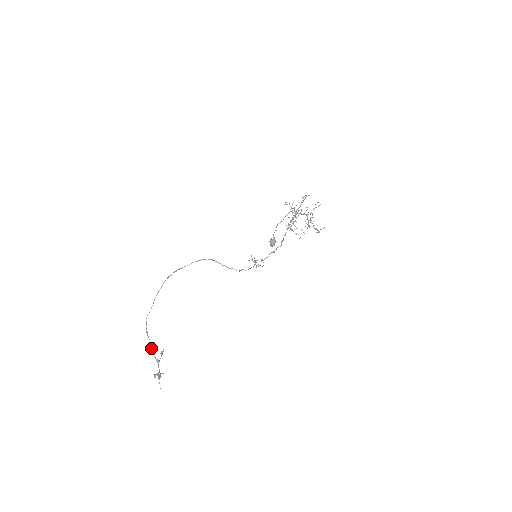
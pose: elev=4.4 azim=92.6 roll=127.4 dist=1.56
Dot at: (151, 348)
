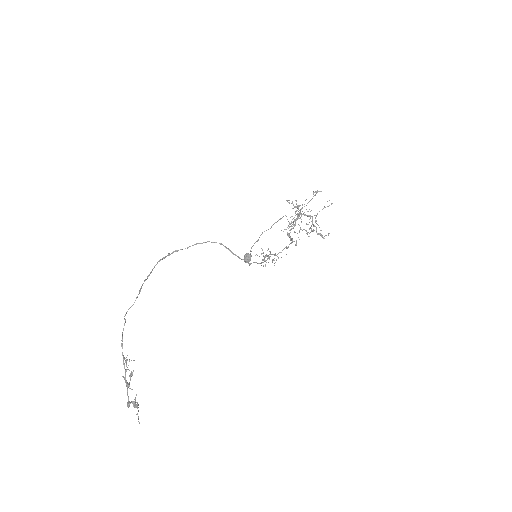
Dot at: occluded
